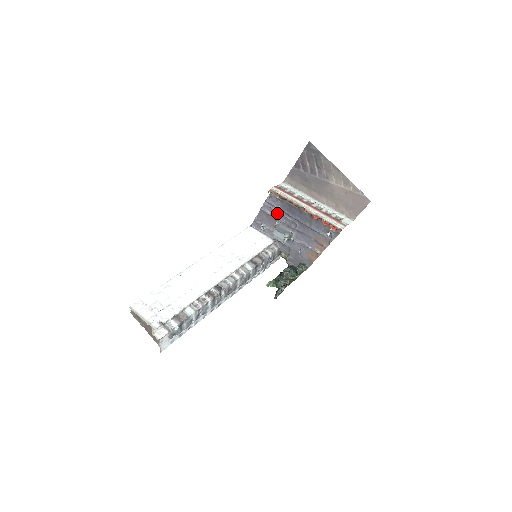
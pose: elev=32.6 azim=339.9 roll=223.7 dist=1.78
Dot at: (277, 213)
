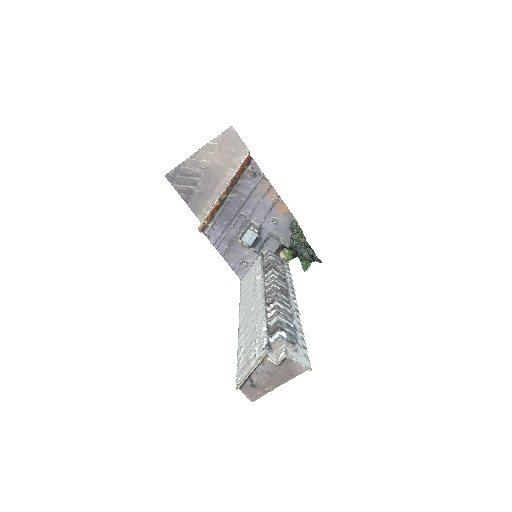
Dot at: (228, 236)
